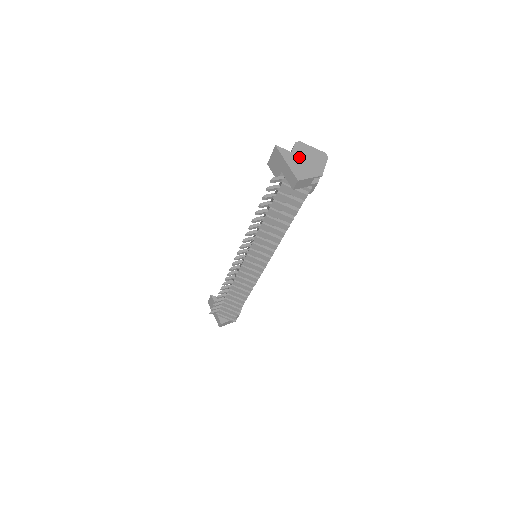
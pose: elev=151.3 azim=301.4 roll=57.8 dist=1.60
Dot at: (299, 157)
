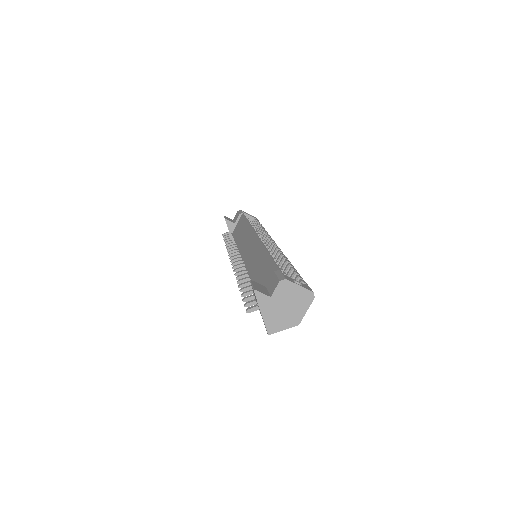
Dot at: (278, 303)
